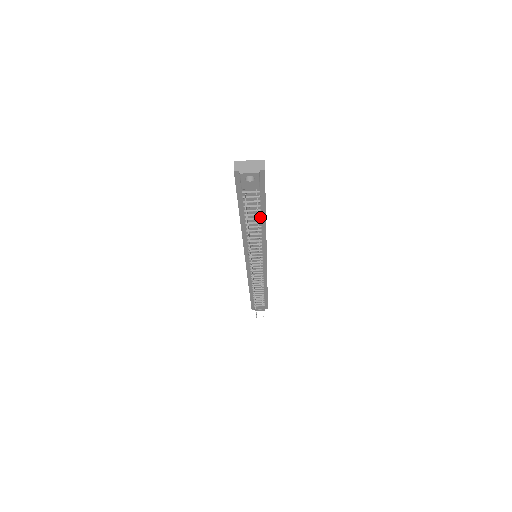
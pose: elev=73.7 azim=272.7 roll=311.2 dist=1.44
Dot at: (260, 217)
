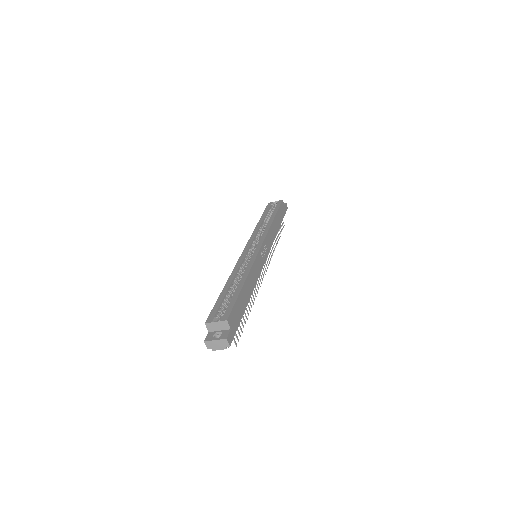
Dot at: occluded
